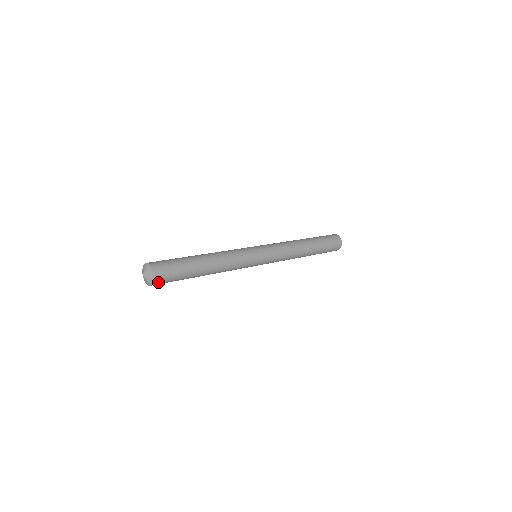
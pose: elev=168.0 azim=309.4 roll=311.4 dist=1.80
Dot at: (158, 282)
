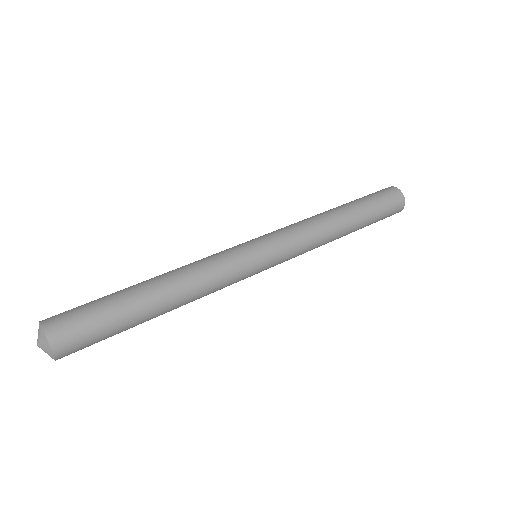
Dot at: occluded
